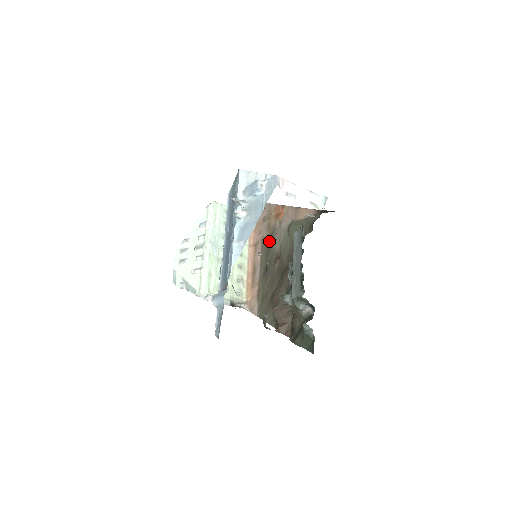
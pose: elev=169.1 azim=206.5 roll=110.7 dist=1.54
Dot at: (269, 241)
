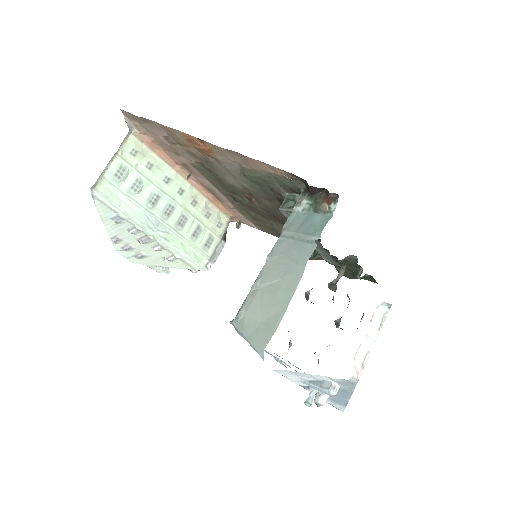
Dot at: (211, 172)
